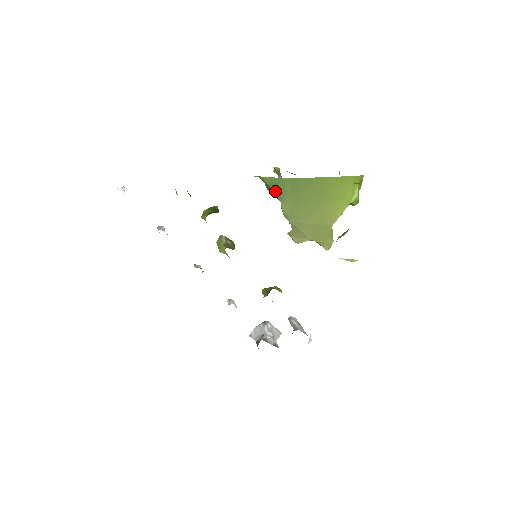
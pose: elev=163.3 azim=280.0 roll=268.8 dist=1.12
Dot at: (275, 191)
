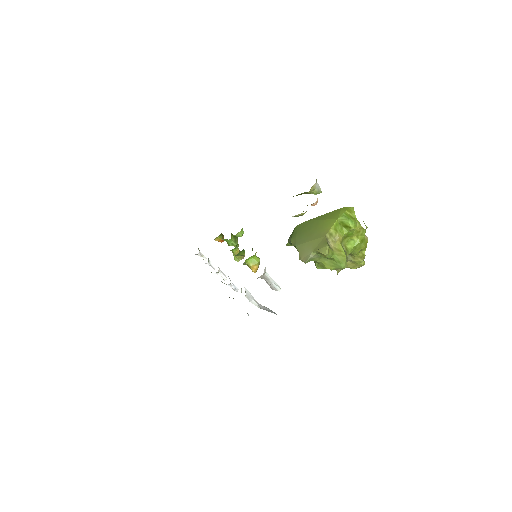
Dot at: (290, 238)
